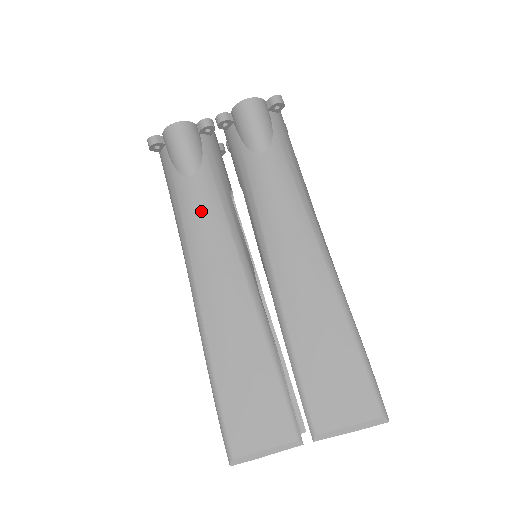
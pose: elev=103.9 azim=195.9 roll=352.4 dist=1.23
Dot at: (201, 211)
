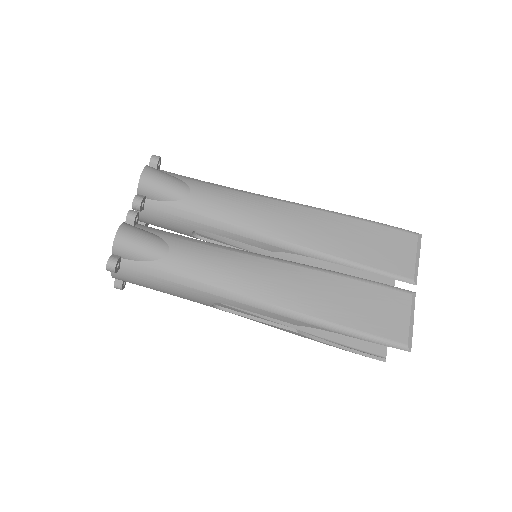
Dot at: (205, 262)
